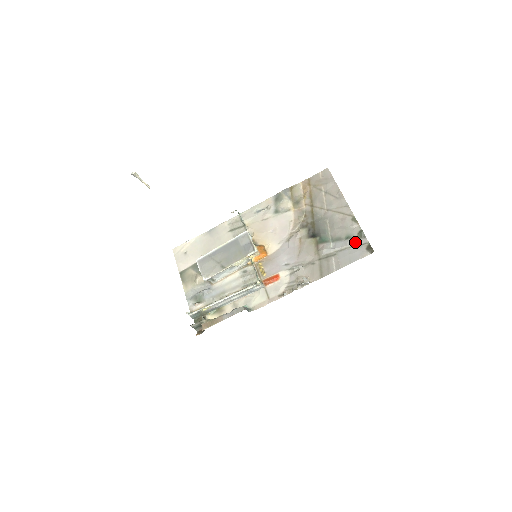
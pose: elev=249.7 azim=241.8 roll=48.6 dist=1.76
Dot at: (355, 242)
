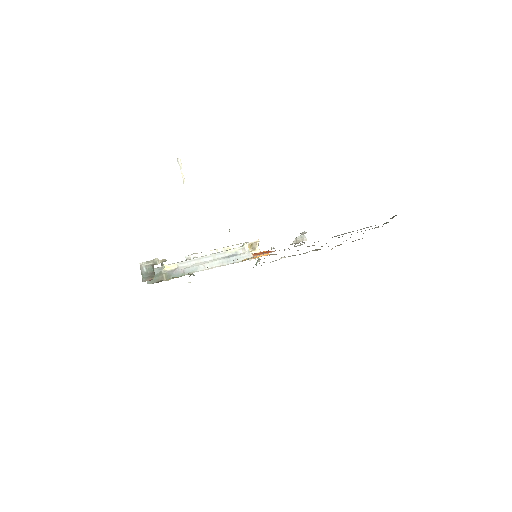
Dot at: occluded
